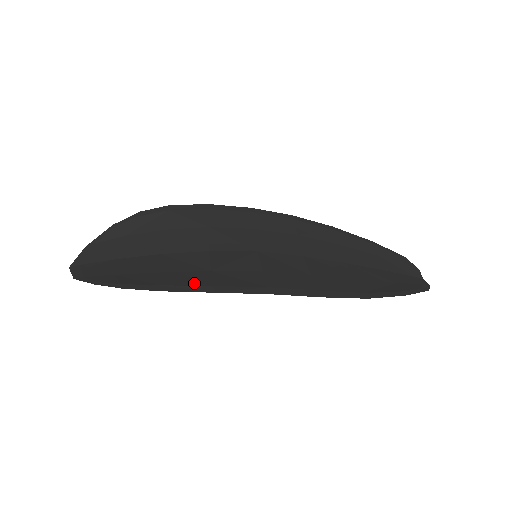
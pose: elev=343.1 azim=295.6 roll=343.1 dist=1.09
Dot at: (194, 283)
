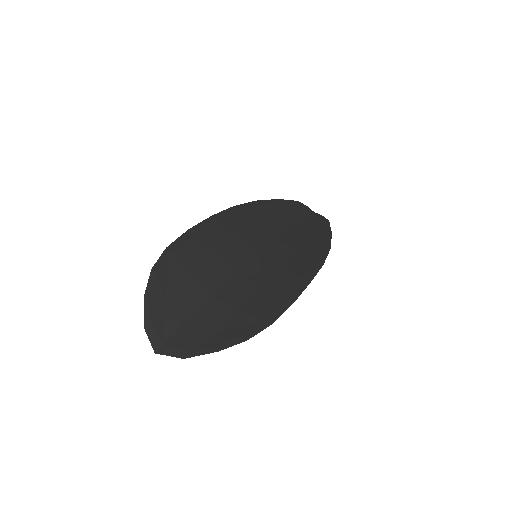
Dot at: (275, 305)
